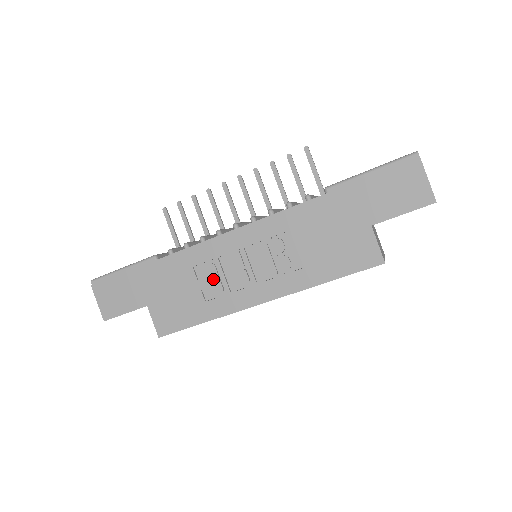
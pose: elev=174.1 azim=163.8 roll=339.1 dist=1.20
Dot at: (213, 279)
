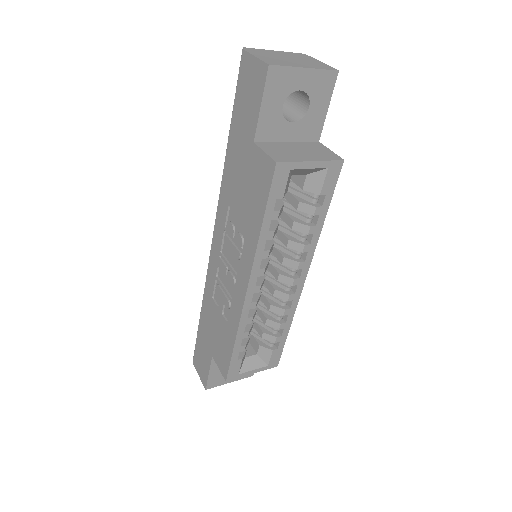
Dot at: (222, 298)
